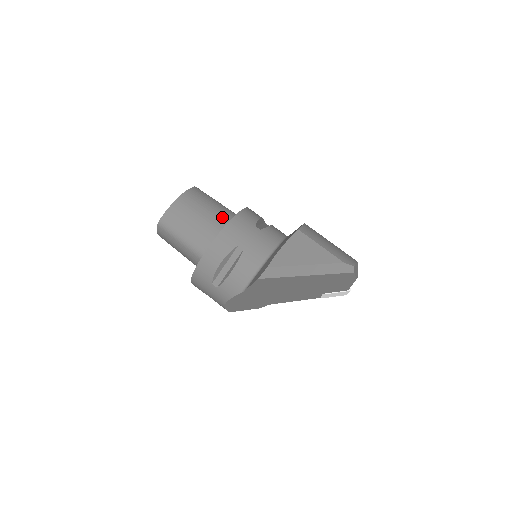
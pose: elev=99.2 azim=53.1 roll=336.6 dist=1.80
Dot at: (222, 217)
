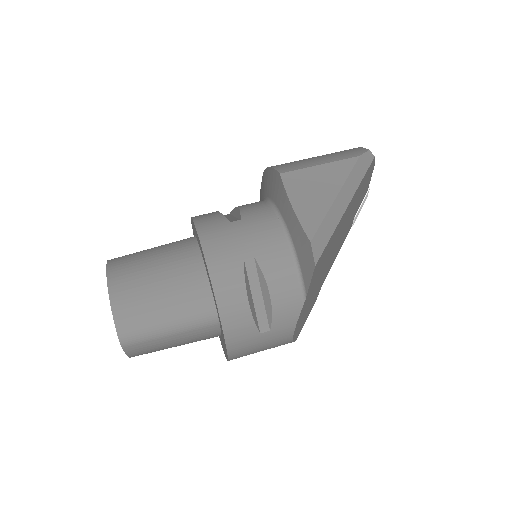
Dot at: (181, 256)
